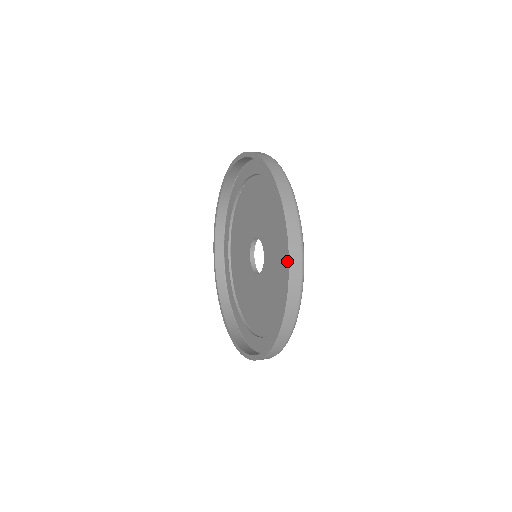
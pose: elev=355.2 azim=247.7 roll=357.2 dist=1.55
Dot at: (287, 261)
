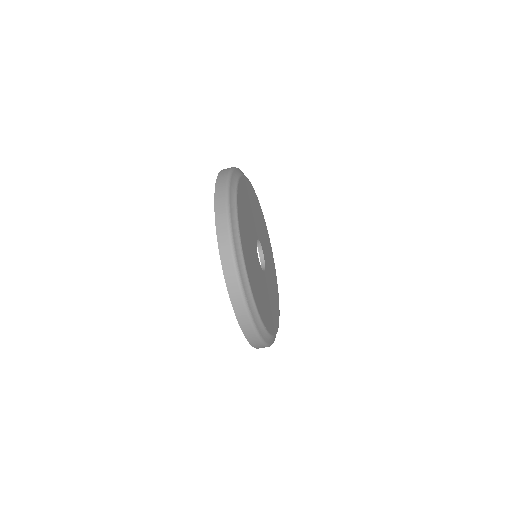
Dot at: (215, 213)
